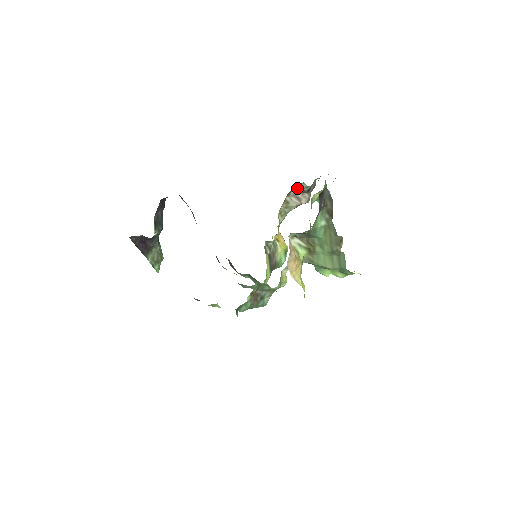
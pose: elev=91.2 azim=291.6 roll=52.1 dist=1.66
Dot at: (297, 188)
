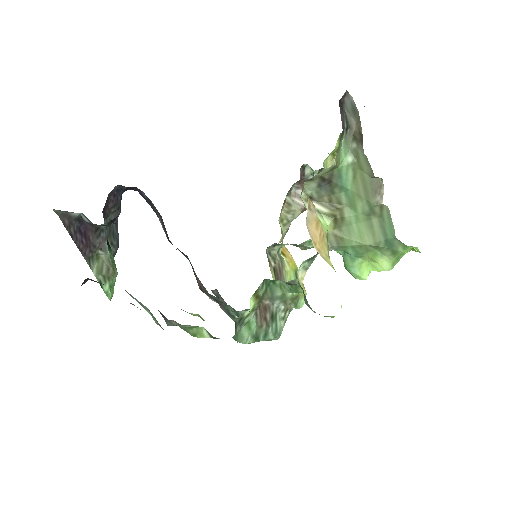
Dot at: (300, 174)
